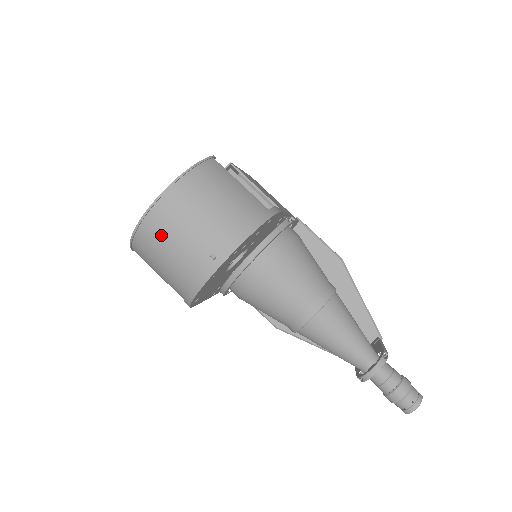
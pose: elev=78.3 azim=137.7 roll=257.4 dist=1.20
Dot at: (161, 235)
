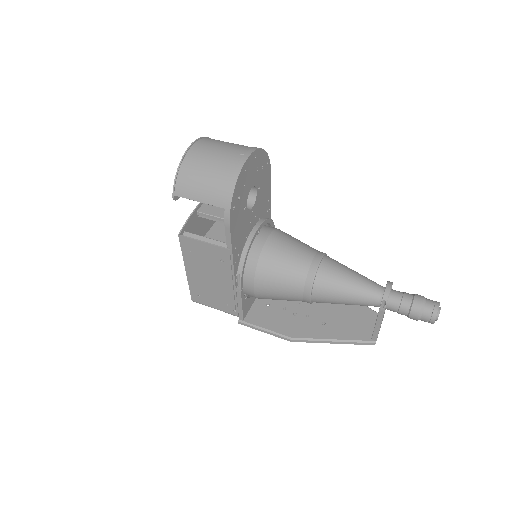
Dot at: (201, 157)
